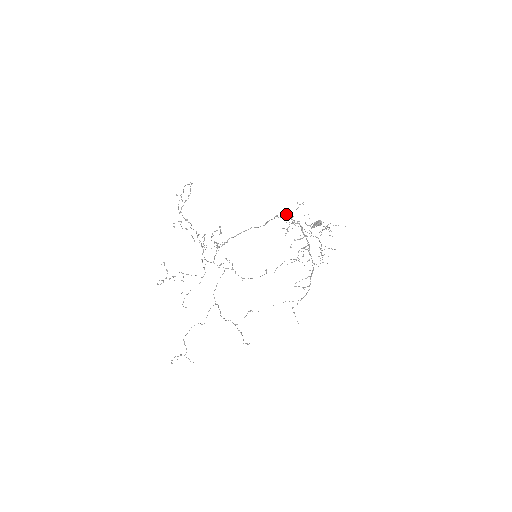
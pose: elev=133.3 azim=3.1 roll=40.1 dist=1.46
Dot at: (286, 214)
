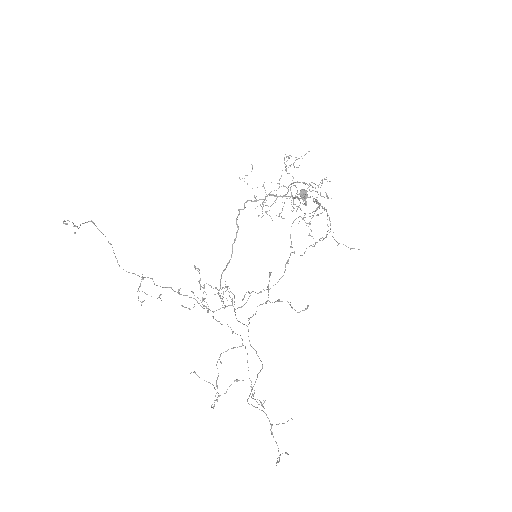
Dot at: (246, 201)
